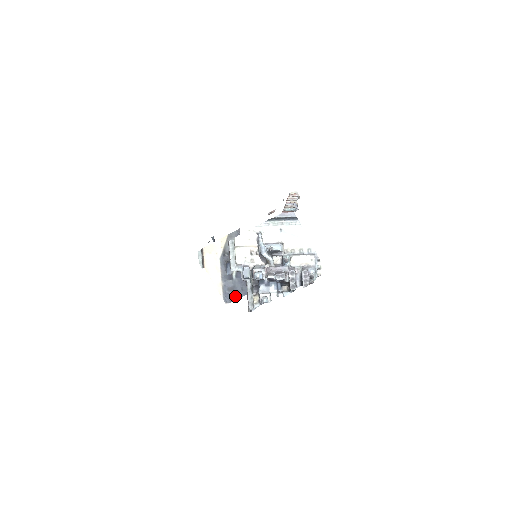
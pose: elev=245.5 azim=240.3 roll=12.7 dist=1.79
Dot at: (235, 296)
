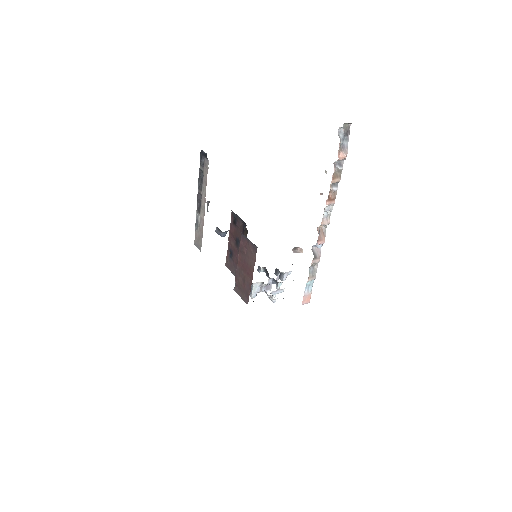
Dot at: occluded
